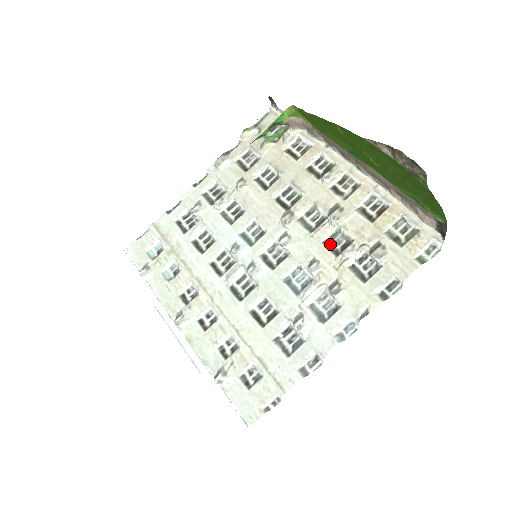
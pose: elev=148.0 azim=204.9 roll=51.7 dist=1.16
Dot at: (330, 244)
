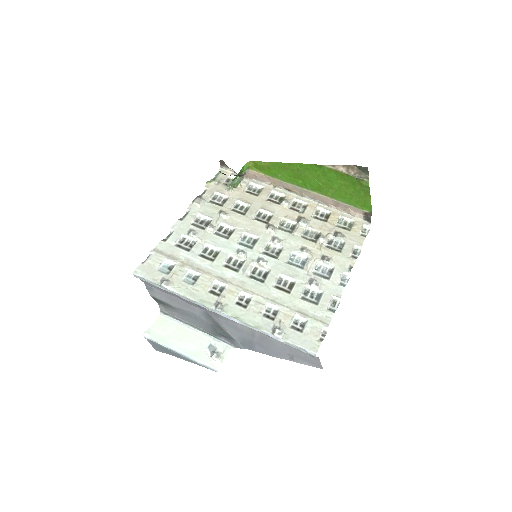
Dot at: (307, 238)
